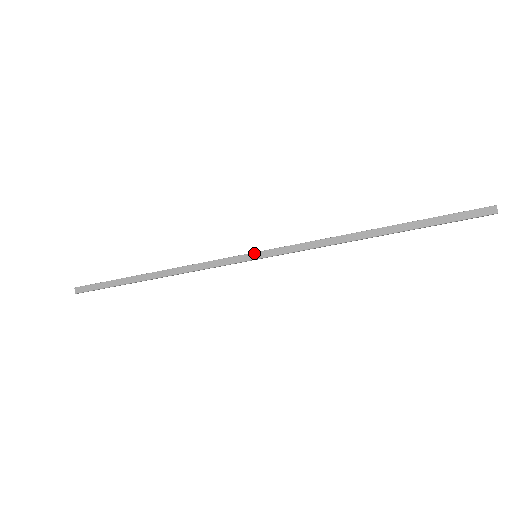
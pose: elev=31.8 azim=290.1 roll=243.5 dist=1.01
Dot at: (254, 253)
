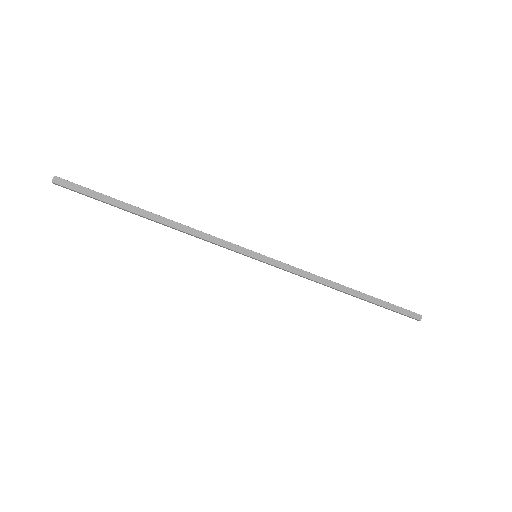
Dot at: (257, 253)
